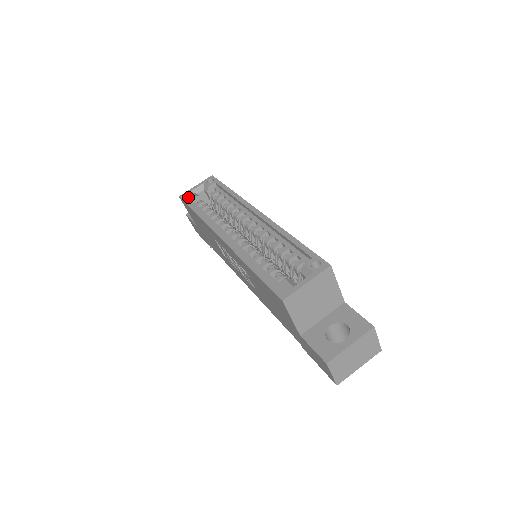
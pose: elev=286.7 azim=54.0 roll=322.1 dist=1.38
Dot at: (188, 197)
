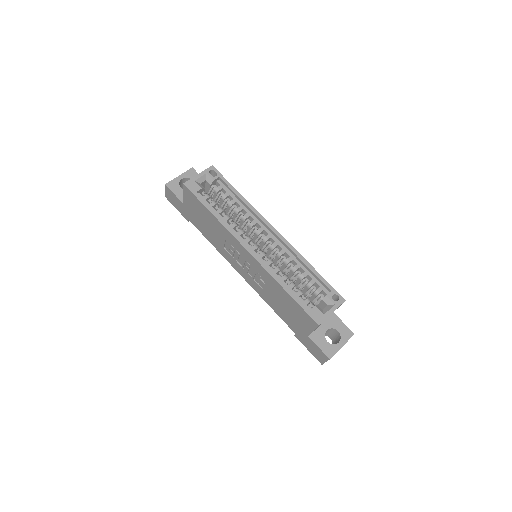
Dot at: (195, 188)
